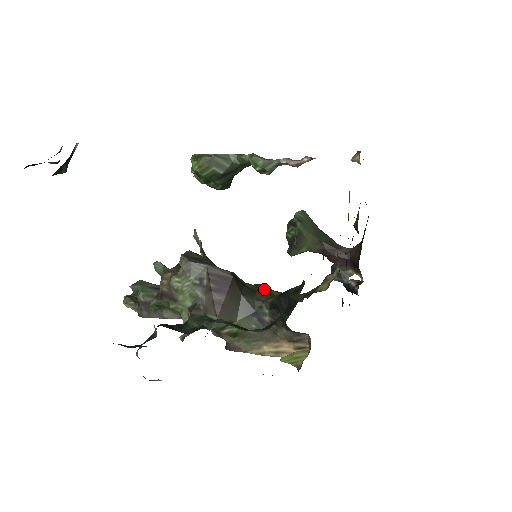
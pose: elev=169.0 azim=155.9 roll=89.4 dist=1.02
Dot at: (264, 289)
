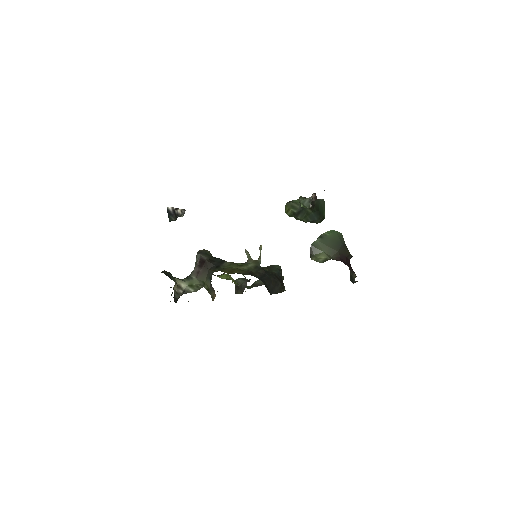
Dot at: (233, 270)
